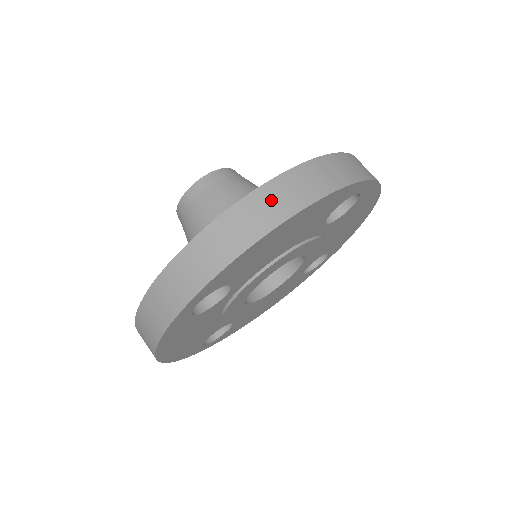
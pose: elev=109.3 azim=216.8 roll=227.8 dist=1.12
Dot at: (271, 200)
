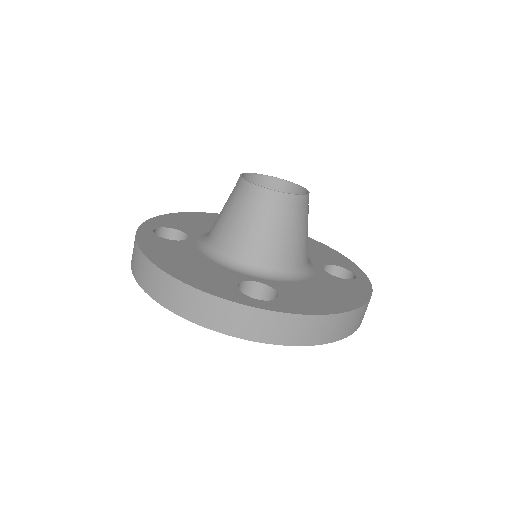
Dot at: (155, 280)
